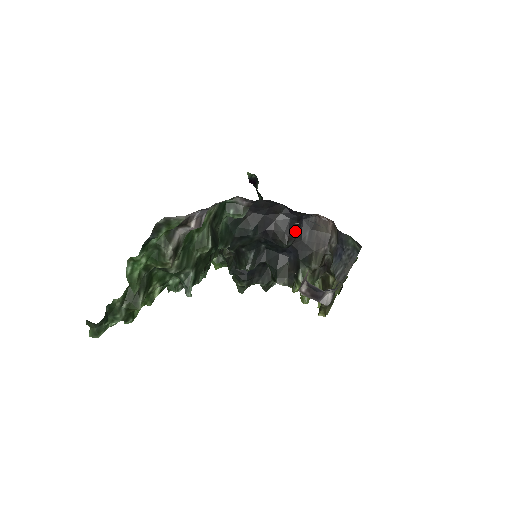
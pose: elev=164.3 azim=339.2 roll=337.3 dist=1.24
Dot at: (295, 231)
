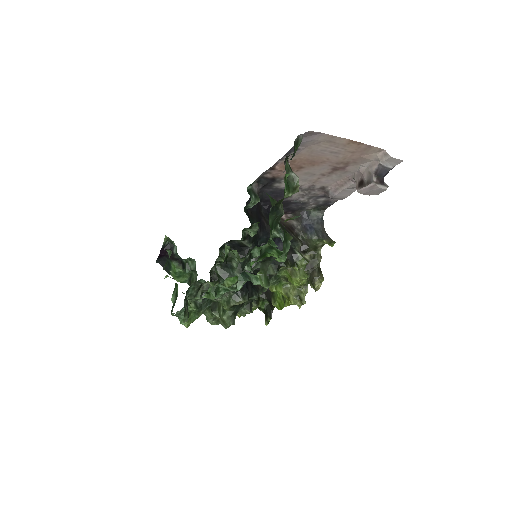
Dot at: occluded
